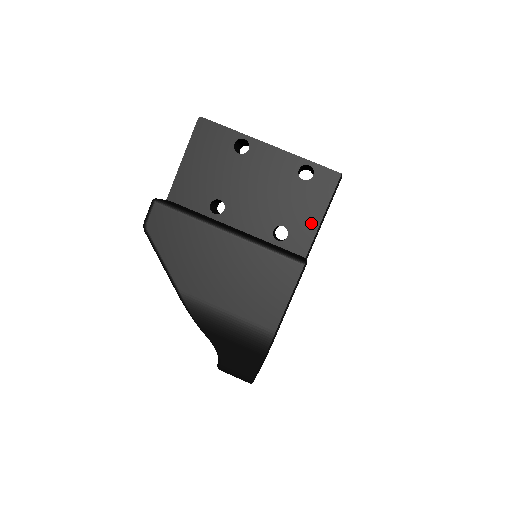
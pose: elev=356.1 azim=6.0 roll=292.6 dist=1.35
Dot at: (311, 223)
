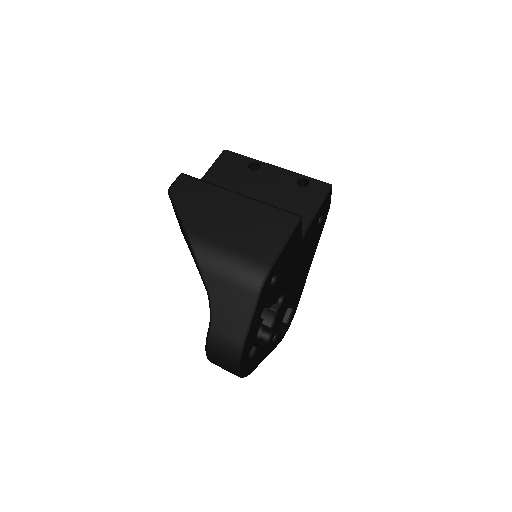
Dot at: (306, 214)
